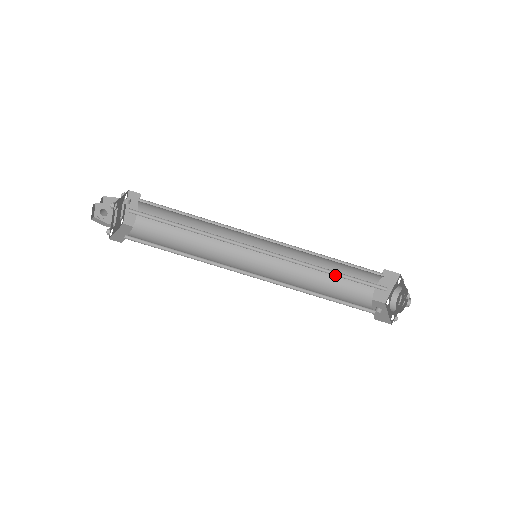
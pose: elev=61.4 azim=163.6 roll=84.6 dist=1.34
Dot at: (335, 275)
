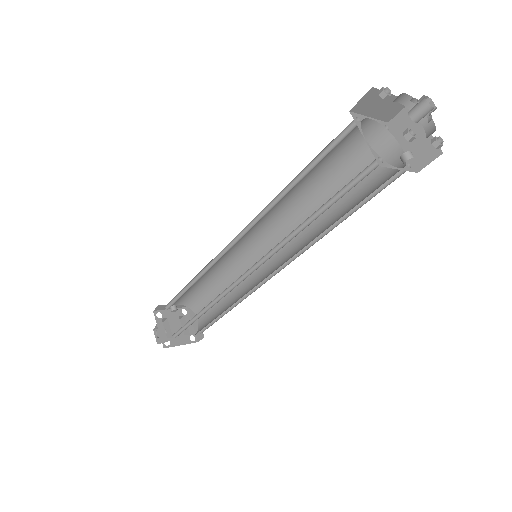
Dot at: (300, 180)
